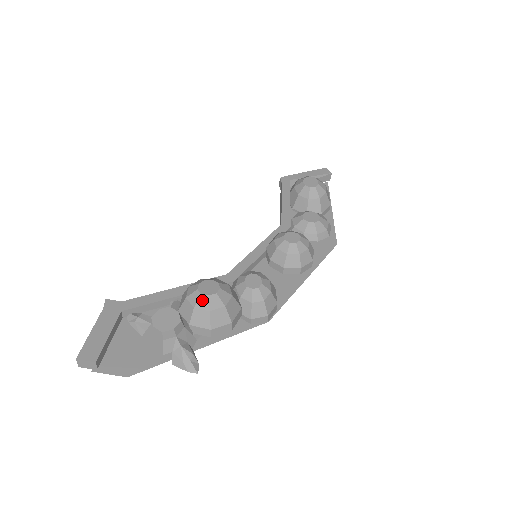
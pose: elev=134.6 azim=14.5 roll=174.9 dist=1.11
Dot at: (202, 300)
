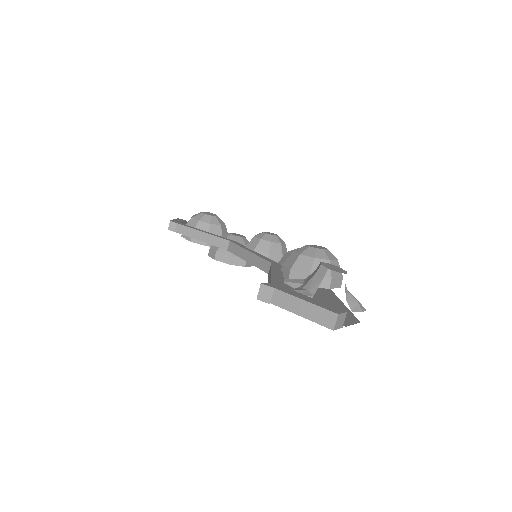
Dot at: (328, 253)
